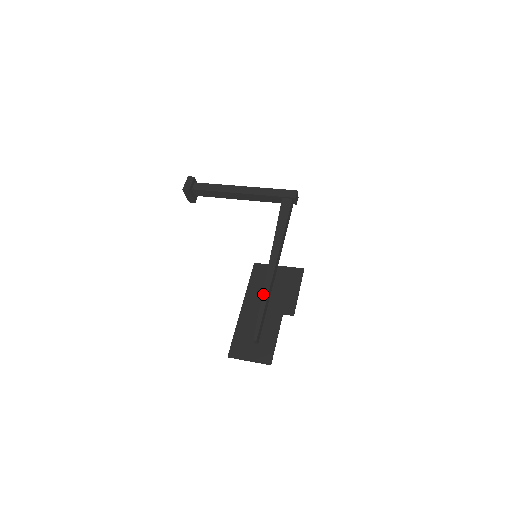
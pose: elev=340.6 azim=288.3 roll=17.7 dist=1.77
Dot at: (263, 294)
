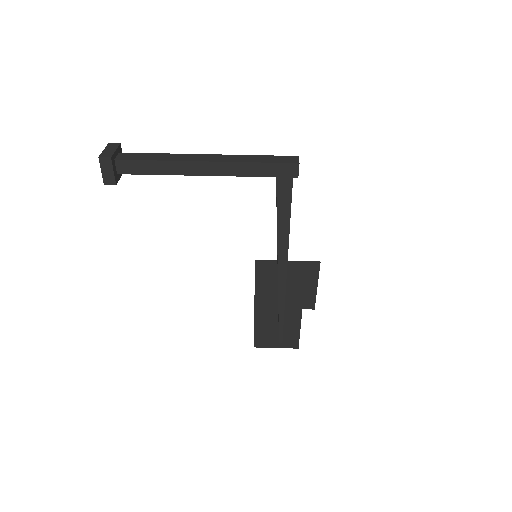
Dot at: (279, 304)
